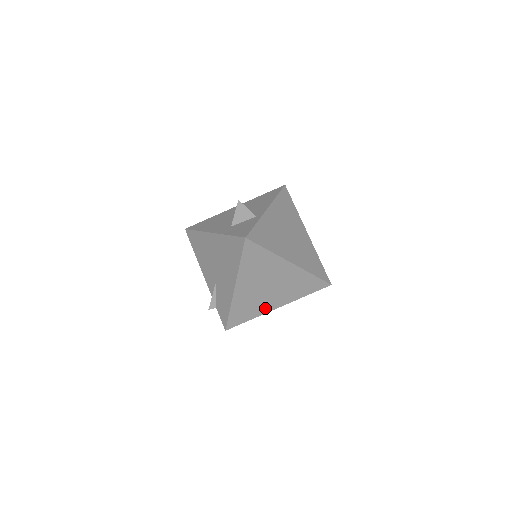
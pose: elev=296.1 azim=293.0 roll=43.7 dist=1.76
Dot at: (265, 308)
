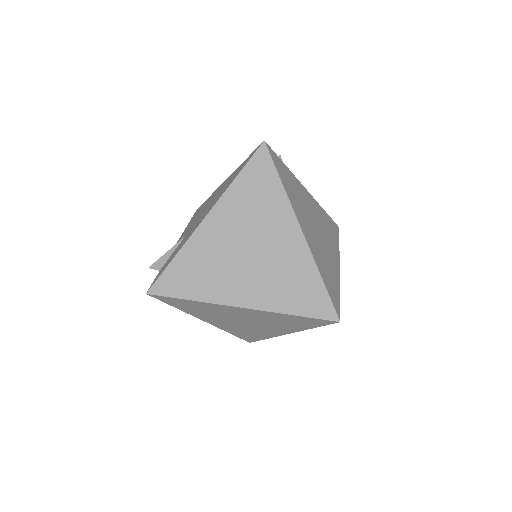
Dot at: (223, 292)
